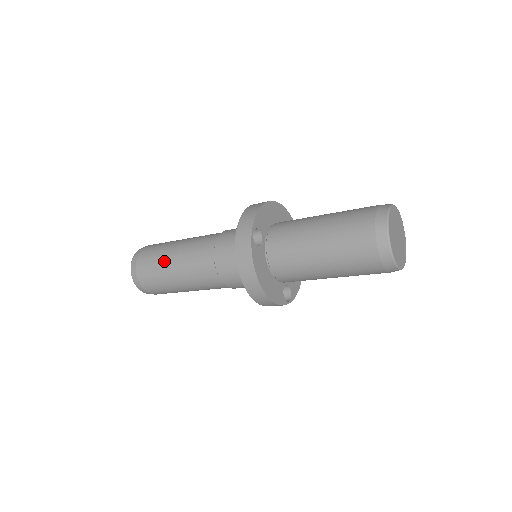
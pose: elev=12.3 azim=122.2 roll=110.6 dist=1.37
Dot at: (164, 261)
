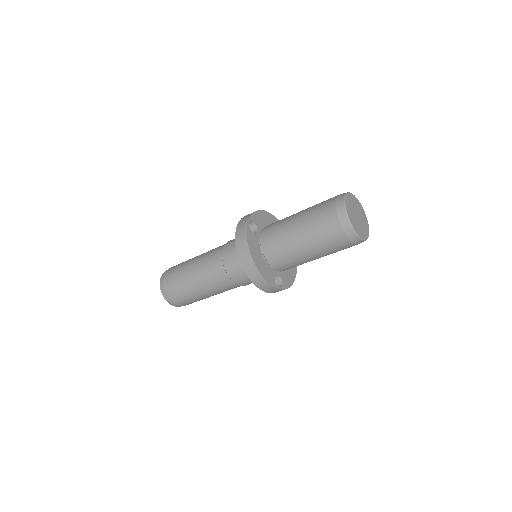
Dot at: (185, 267)
